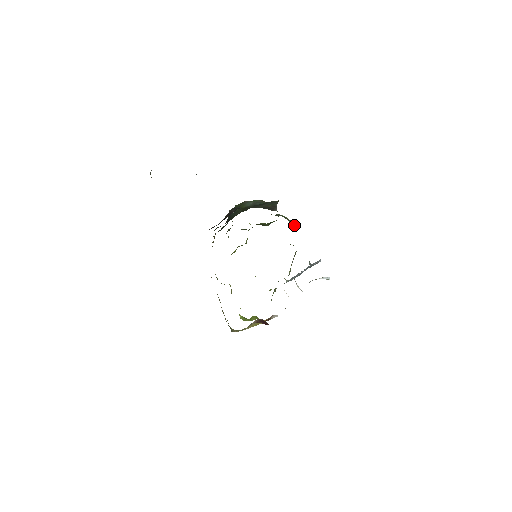
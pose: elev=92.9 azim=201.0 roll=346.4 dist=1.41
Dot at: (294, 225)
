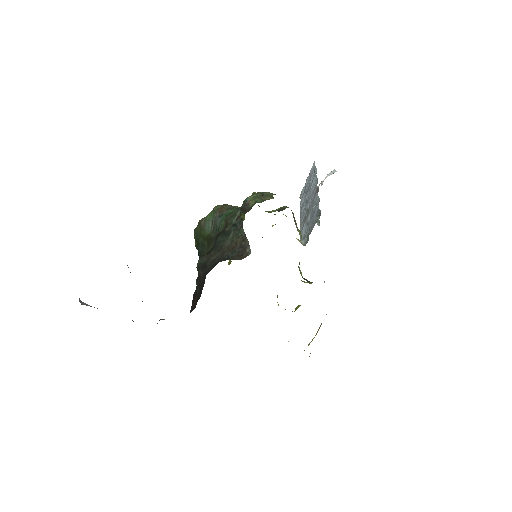
Dot at: occluded
